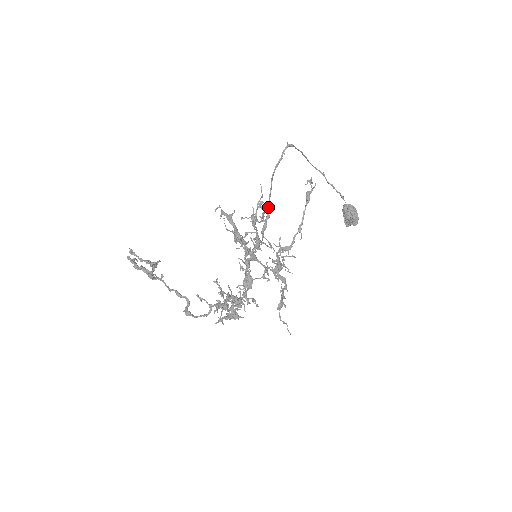
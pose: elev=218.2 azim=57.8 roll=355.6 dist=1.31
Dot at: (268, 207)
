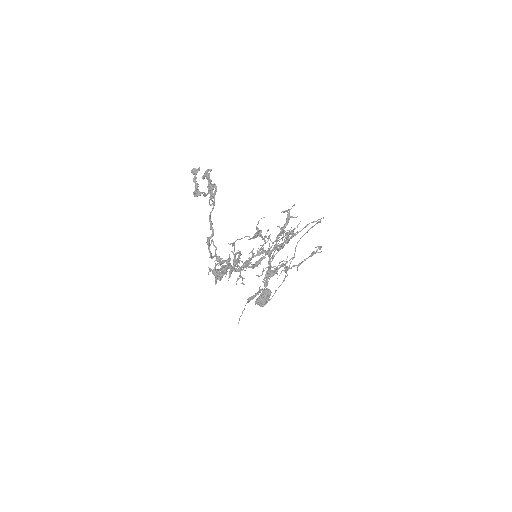
Dot at: occluded
